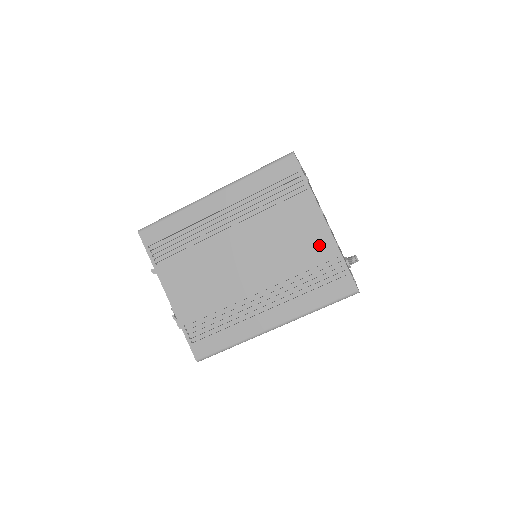
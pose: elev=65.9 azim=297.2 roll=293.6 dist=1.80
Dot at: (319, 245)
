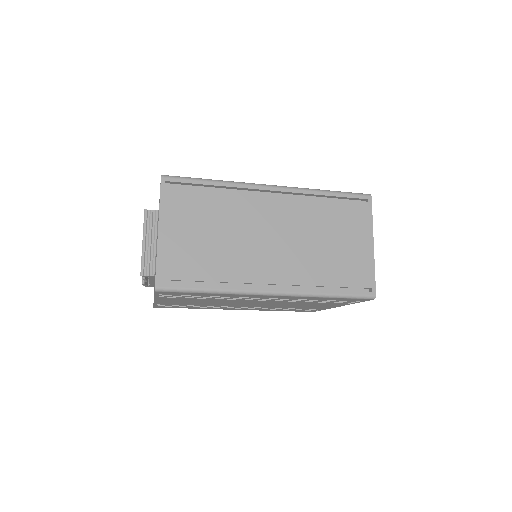
Dot at: occluded
